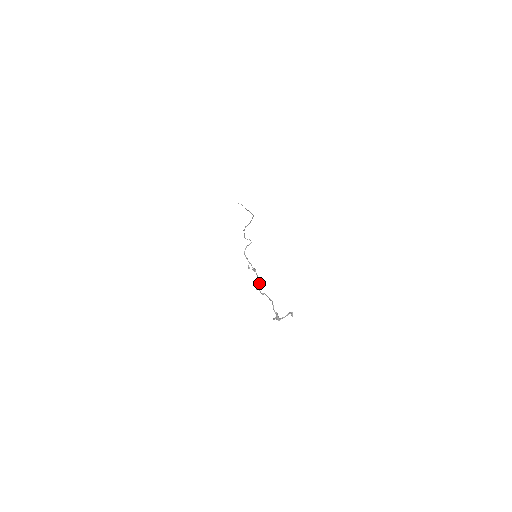
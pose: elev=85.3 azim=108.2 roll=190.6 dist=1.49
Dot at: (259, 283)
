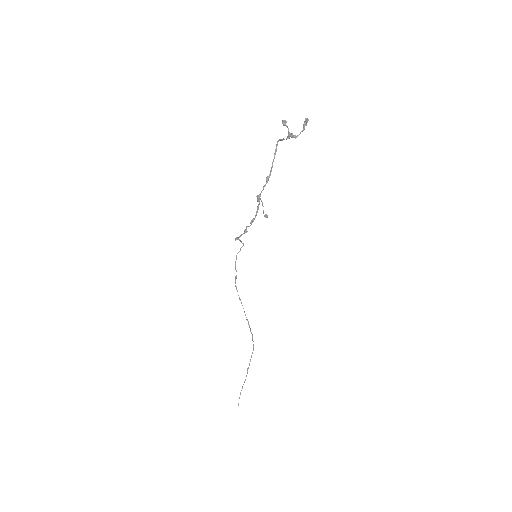
Dot at: (264, 216)
